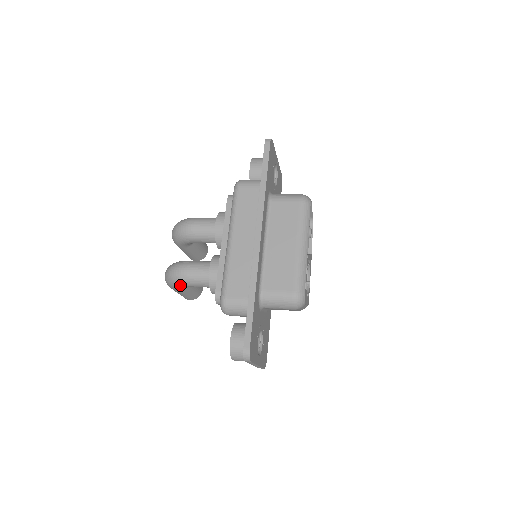
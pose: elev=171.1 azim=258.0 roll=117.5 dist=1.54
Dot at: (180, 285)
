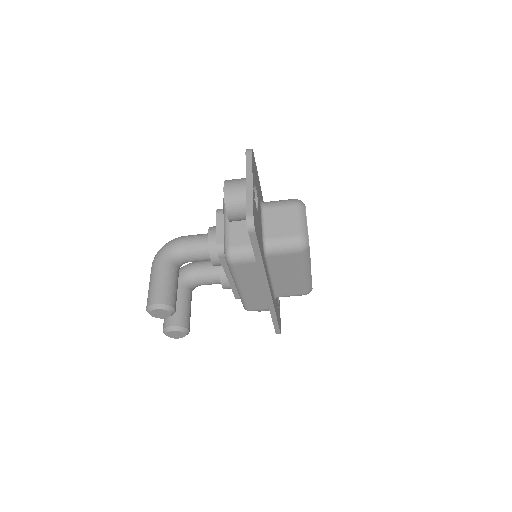
Dot at: (175, 242)
